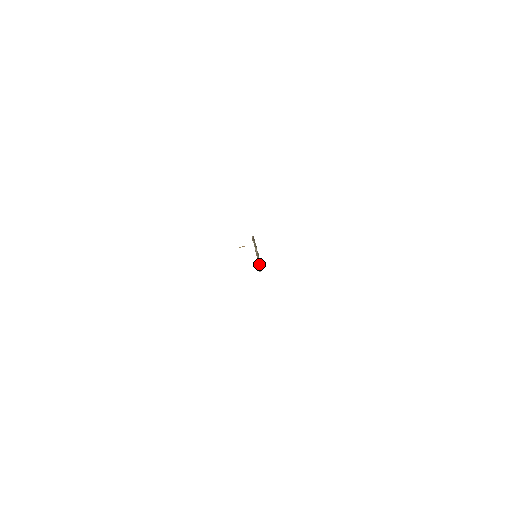
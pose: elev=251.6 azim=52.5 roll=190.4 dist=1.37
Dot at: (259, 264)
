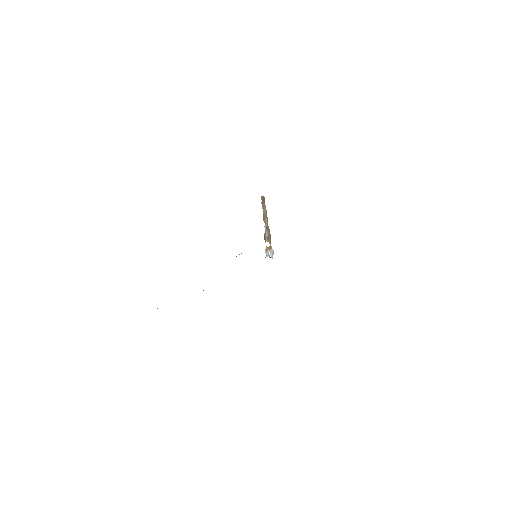
Dot at: occluded
